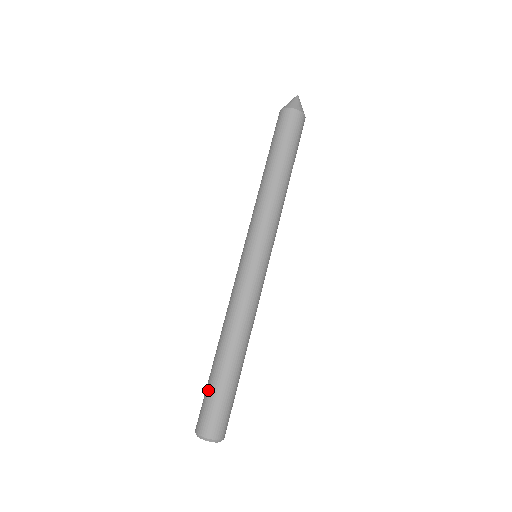
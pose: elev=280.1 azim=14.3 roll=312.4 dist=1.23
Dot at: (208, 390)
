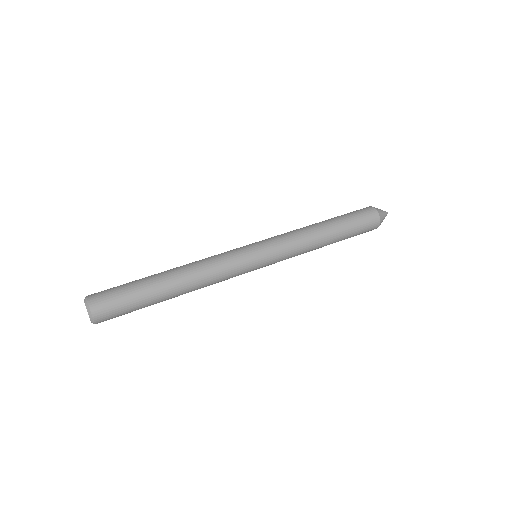
Dot at: occluded
